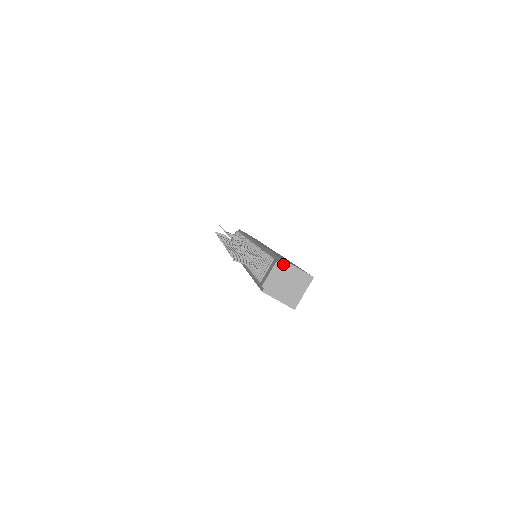
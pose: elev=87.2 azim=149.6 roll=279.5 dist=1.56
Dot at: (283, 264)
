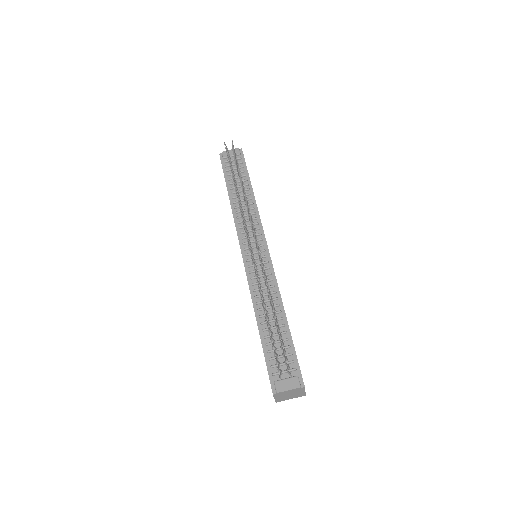
Dot at: (302, 389)
